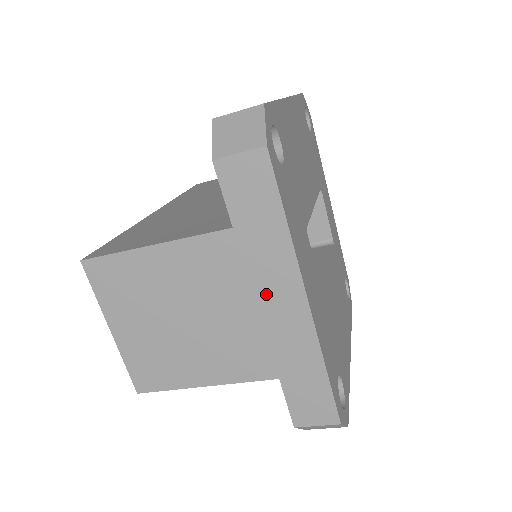
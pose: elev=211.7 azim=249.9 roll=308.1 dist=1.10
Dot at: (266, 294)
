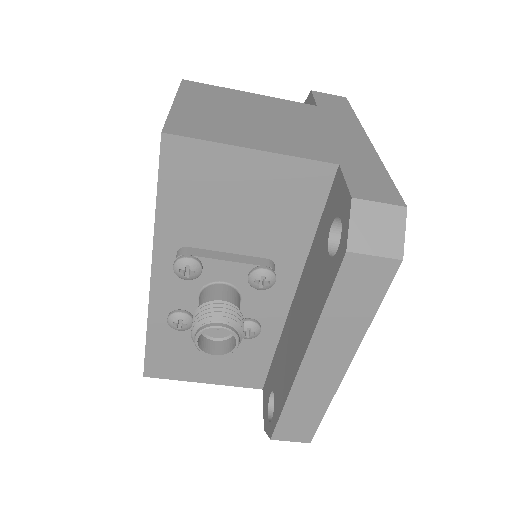
Dot at: (336, 129)
